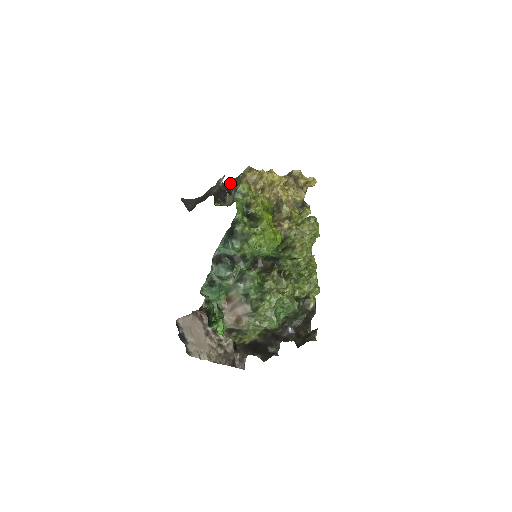
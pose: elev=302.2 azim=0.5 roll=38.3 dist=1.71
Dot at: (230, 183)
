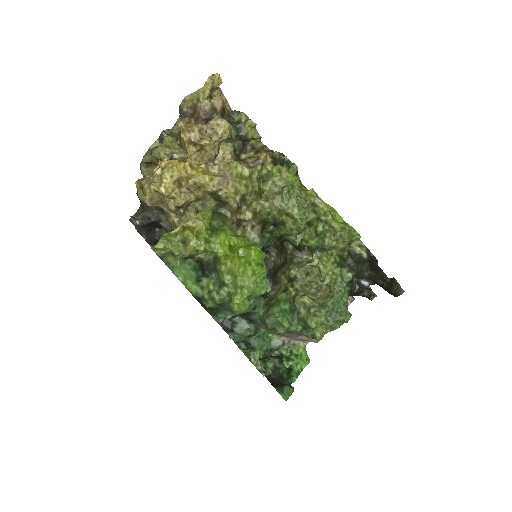
Dot at: occluded
